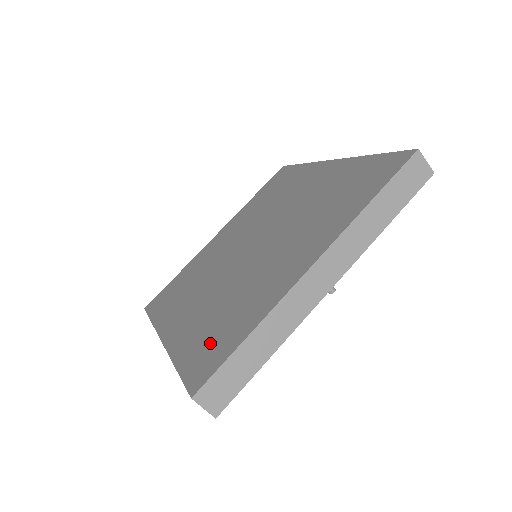
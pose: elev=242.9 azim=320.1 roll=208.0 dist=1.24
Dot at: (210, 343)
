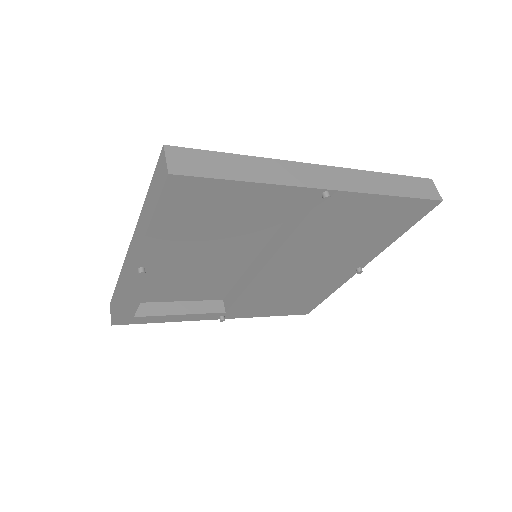
Dot at: occluded
